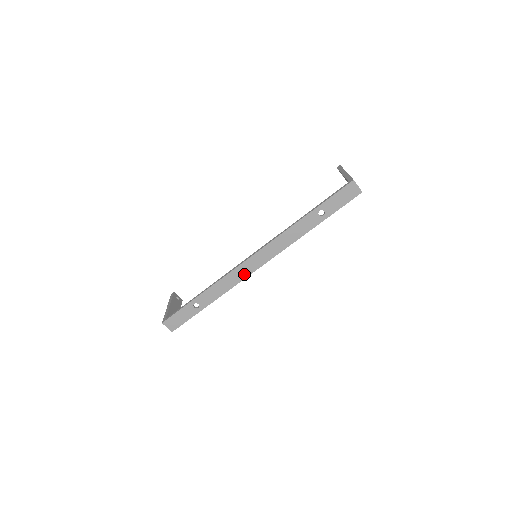
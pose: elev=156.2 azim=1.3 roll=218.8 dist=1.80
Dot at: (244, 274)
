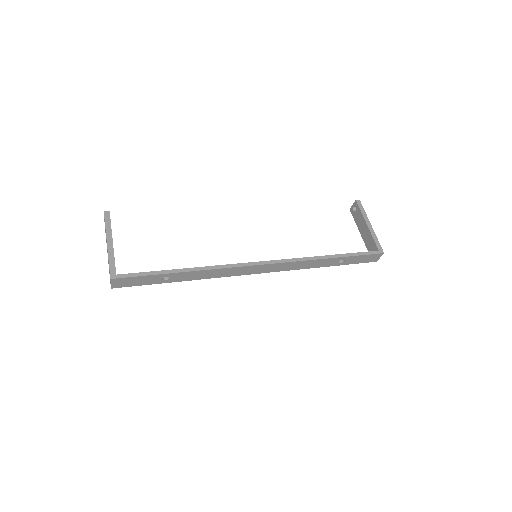
Dot at: (239, 273)
